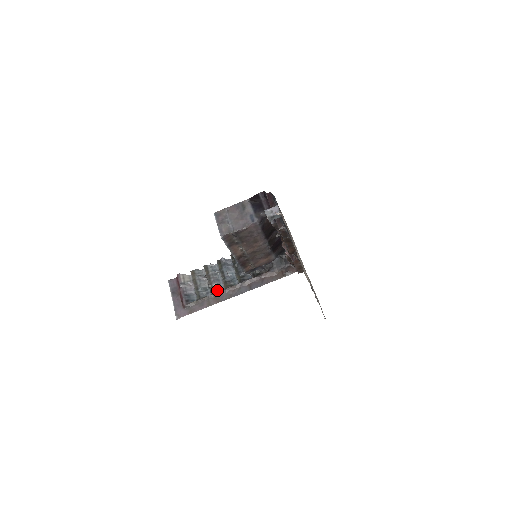
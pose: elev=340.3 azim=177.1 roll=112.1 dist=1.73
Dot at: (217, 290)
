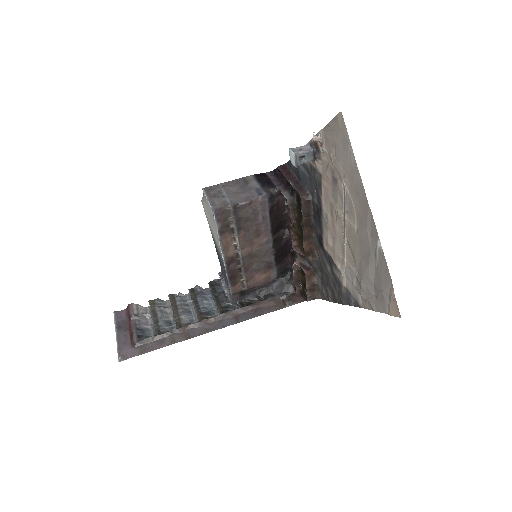
Dot at: (187, 323)
